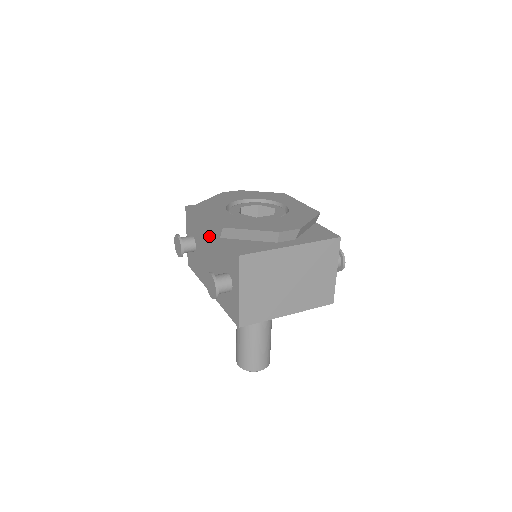
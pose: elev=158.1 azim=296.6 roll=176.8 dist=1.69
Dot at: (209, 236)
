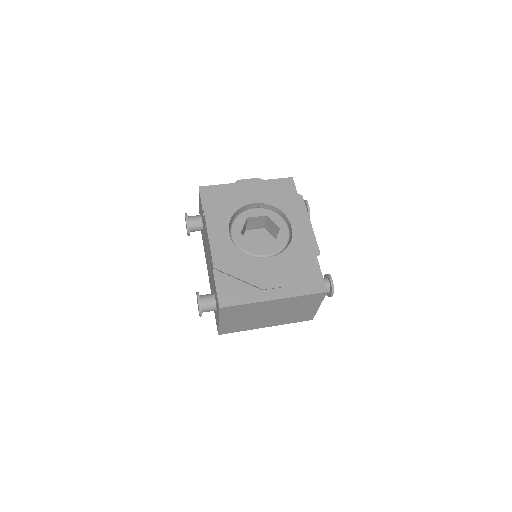
Dot at: (208, 248)
